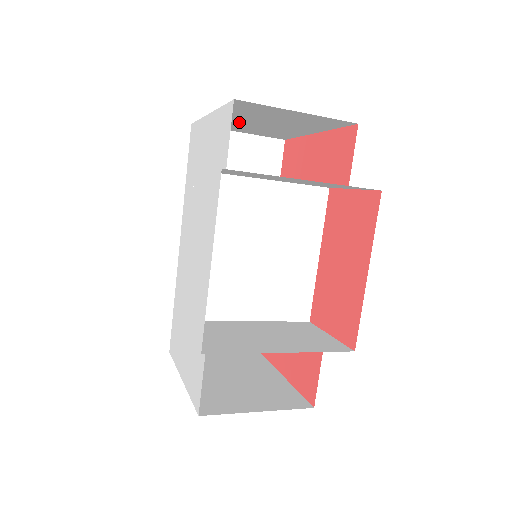
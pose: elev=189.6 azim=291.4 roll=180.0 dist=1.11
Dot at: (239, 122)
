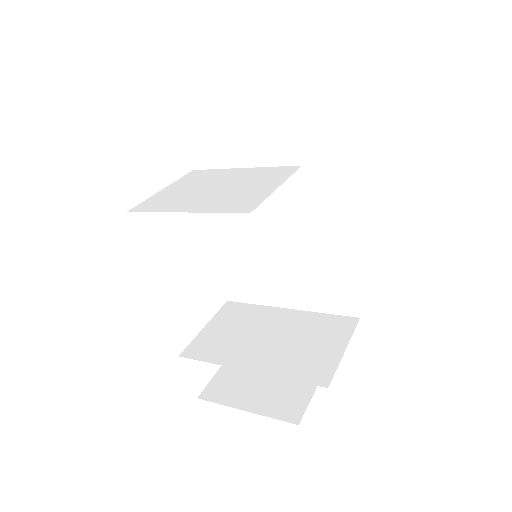
Dot at: occluded
